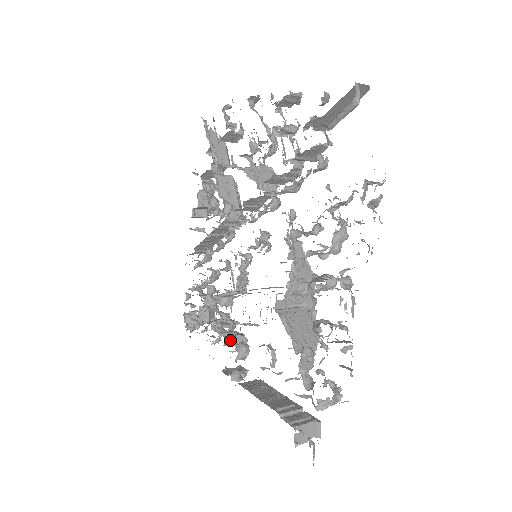
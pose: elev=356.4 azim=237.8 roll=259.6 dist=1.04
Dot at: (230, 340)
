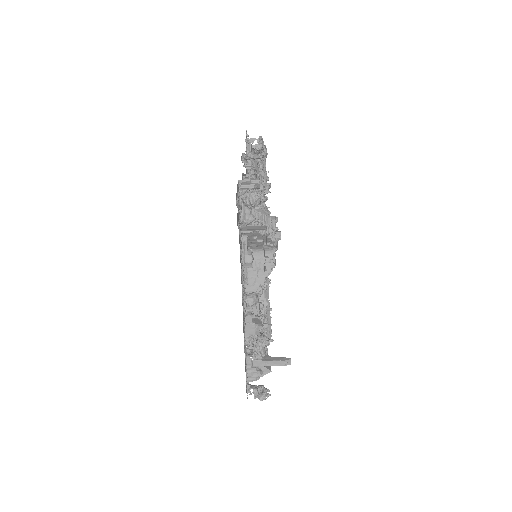
Dot at: (256, 323)
